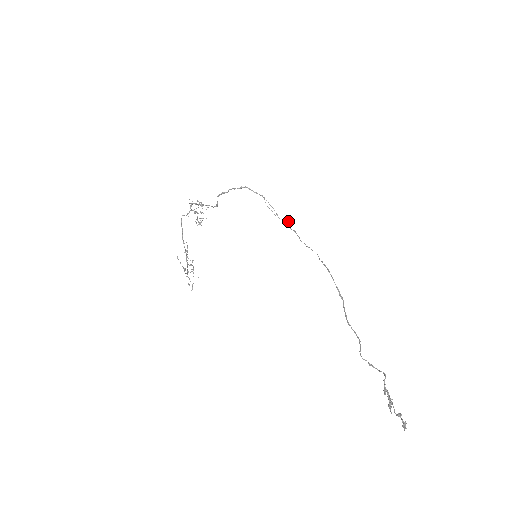
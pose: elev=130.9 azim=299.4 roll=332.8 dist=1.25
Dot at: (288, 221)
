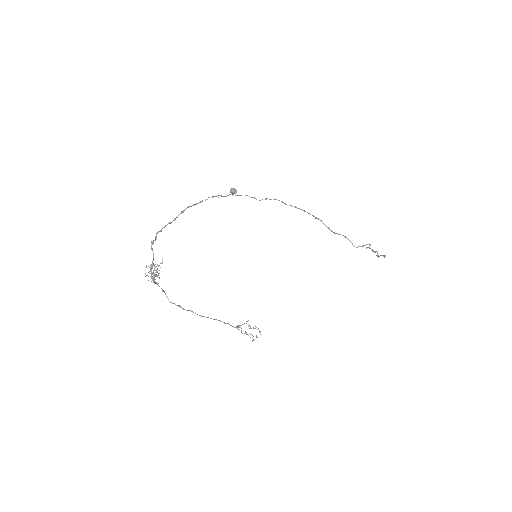
Dot at: (234, 192)
